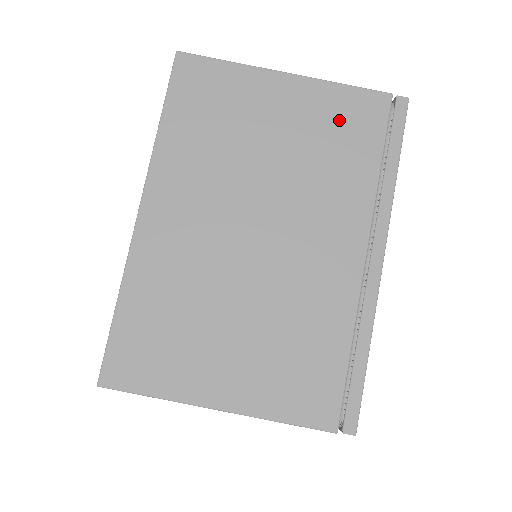
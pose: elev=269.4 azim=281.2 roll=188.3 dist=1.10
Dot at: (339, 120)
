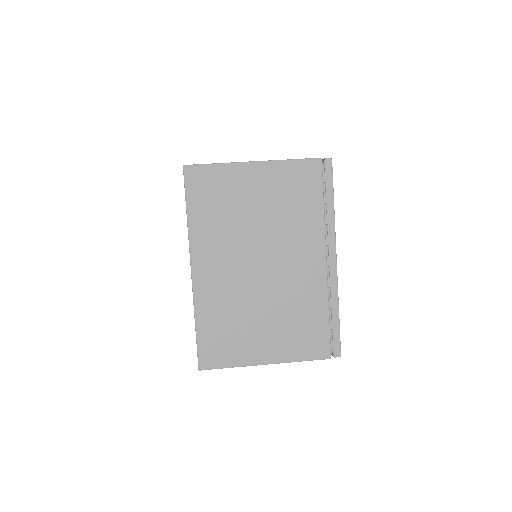
Dot at: occluded
